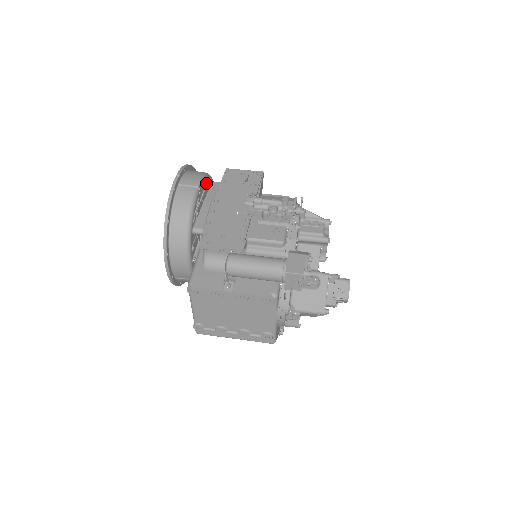
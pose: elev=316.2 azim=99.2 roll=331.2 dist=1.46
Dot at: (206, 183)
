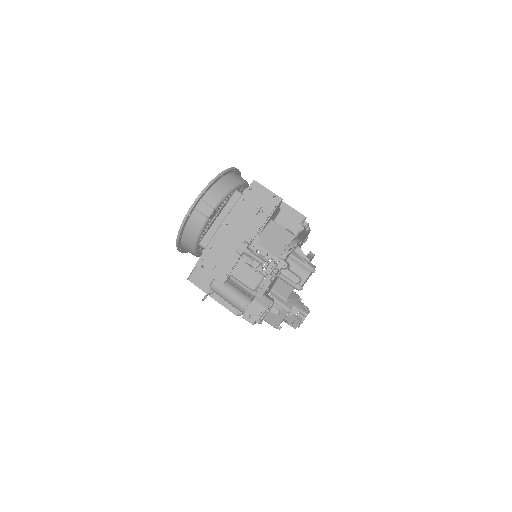
Dot at: (225, 200)
